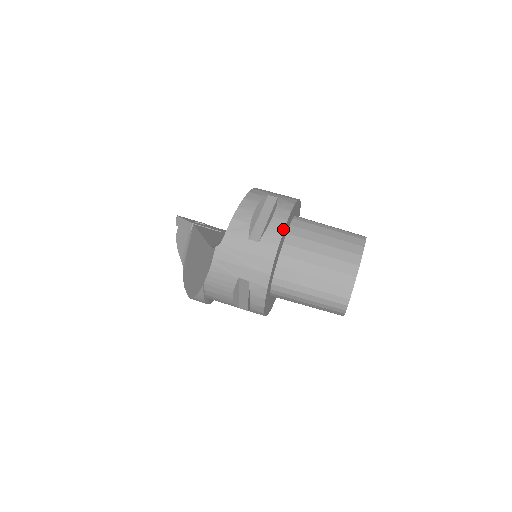
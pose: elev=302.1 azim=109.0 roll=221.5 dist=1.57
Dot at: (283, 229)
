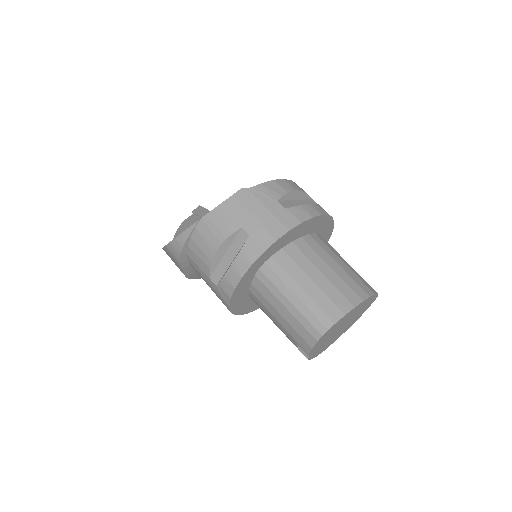
Dot at: (314, 216)
